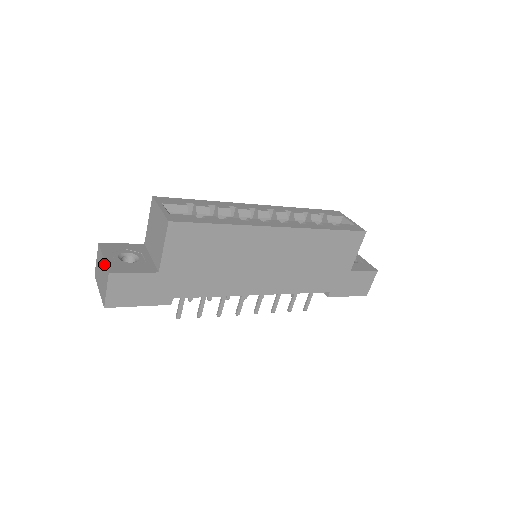
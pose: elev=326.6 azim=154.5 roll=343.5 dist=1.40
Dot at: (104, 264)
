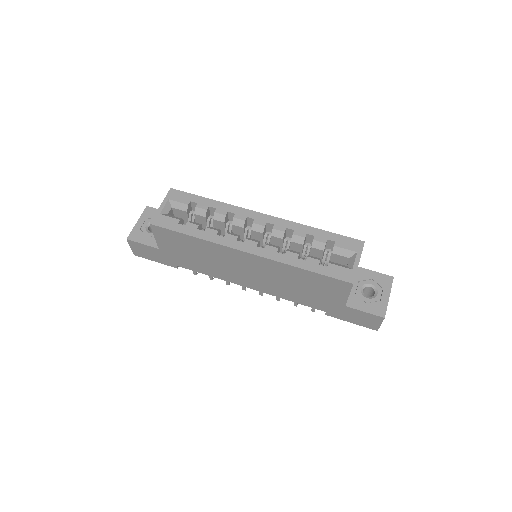
Dot at: (134, 228)
